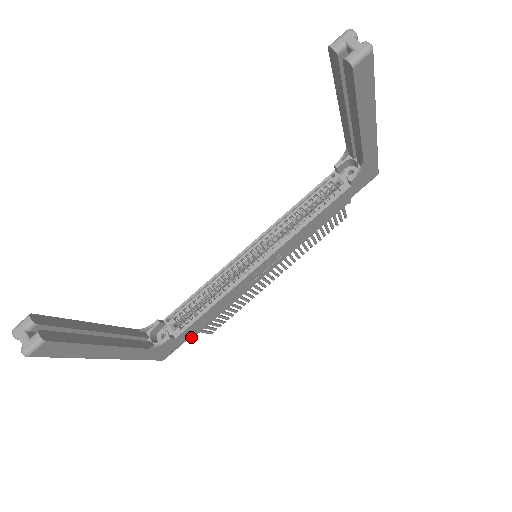
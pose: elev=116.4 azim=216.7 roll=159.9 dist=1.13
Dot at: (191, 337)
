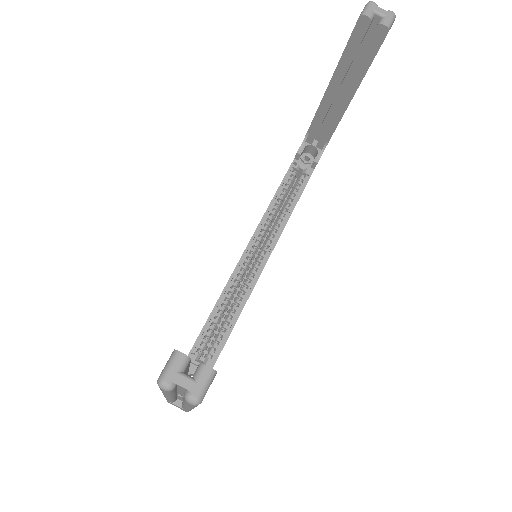
Dot at: occluded
